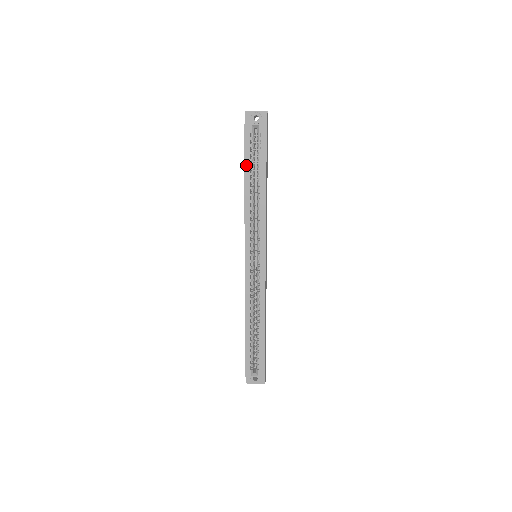
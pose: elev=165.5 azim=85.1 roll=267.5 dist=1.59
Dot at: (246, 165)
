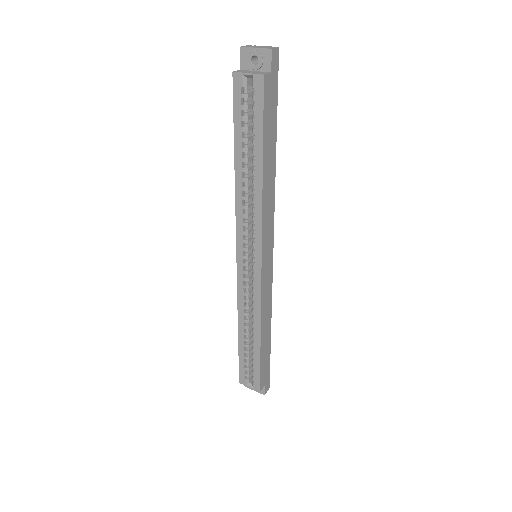
Dot at: (236, 136)
